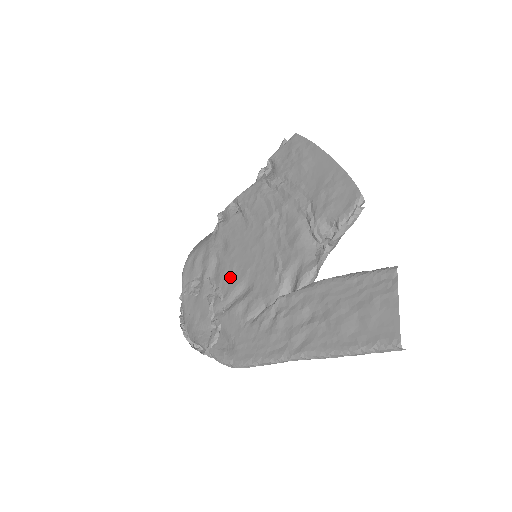
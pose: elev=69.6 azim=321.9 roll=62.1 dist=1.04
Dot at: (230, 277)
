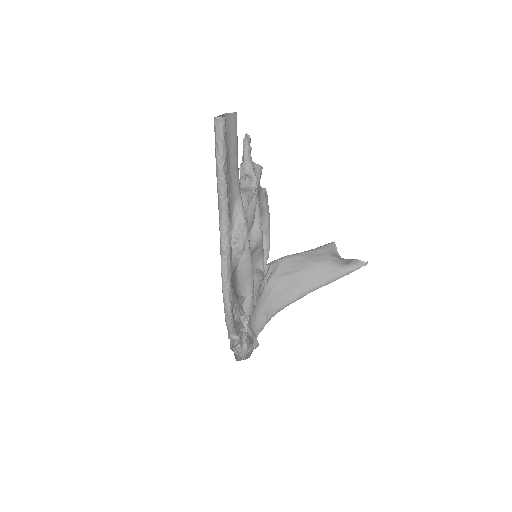
Dot at: occluded
